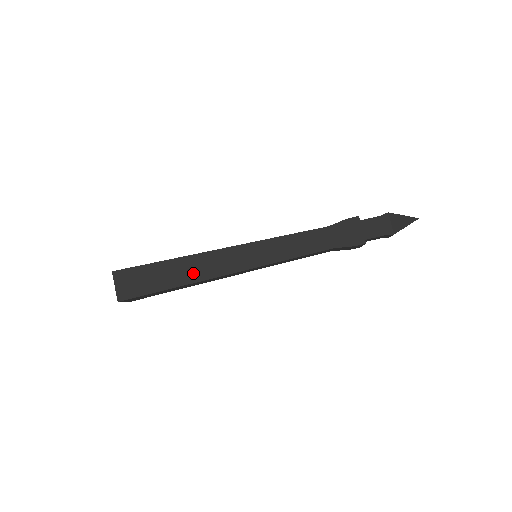
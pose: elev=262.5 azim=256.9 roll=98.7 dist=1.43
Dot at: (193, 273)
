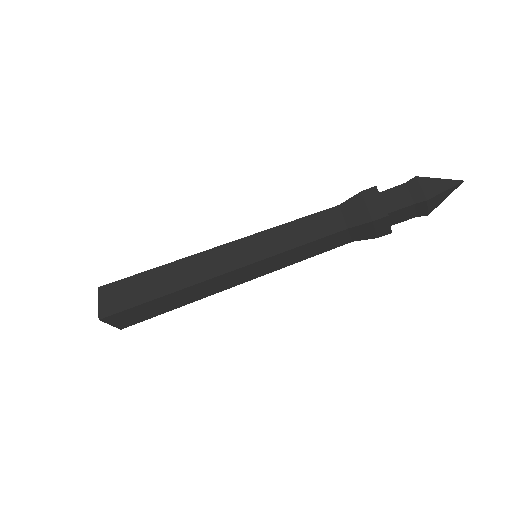
Dot at: (192, 297)
